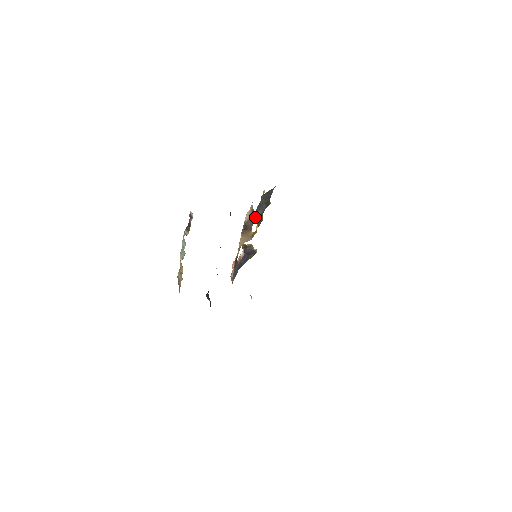
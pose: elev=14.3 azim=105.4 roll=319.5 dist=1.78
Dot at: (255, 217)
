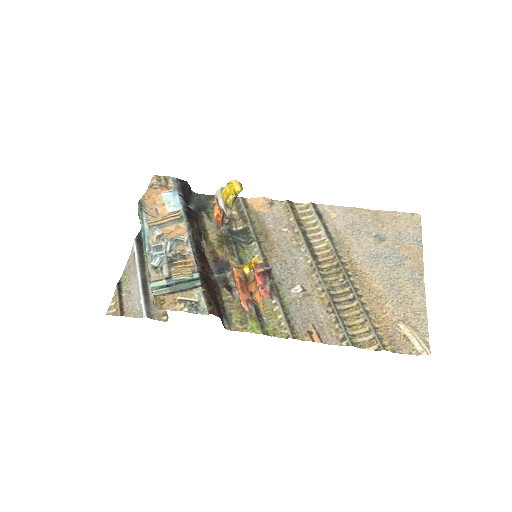
Dot at: (252, 288)
